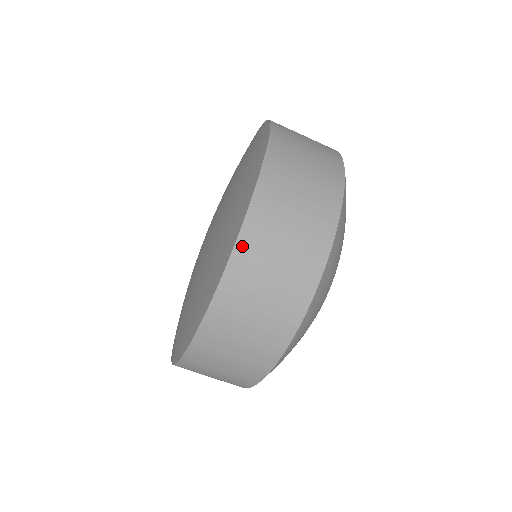
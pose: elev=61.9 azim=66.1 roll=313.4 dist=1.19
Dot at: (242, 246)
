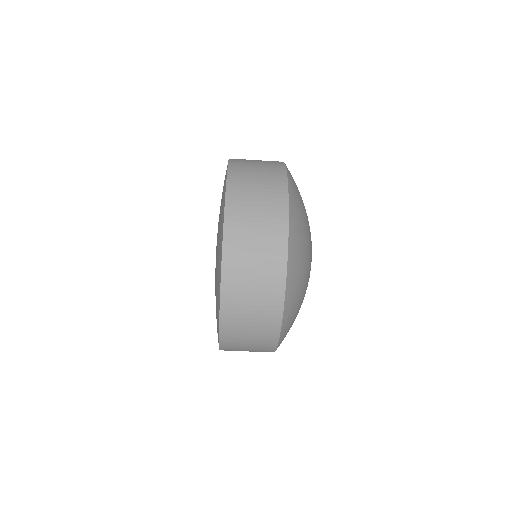
Dot at: (229, 207)
